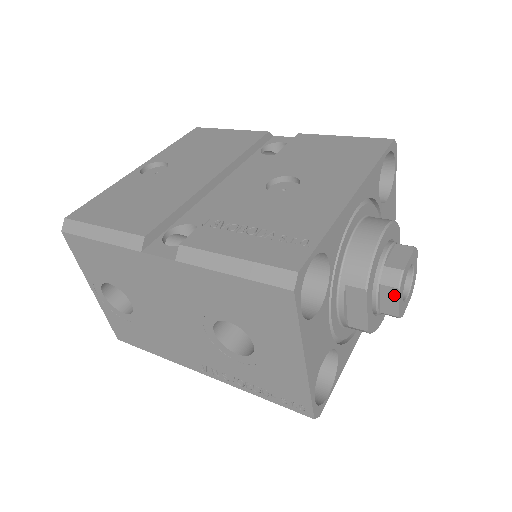
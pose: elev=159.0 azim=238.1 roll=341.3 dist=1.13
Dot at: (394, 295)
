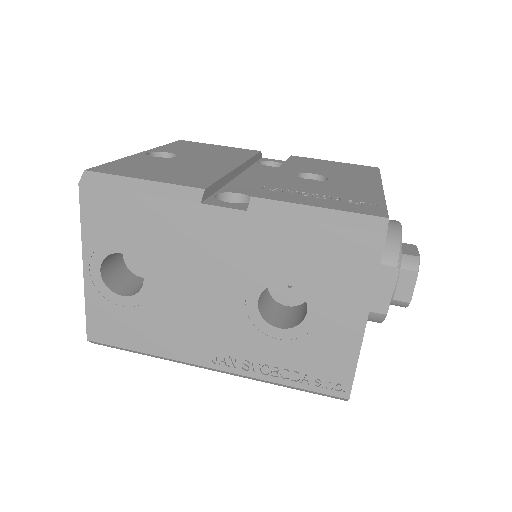
Dot at: (412, 279)
